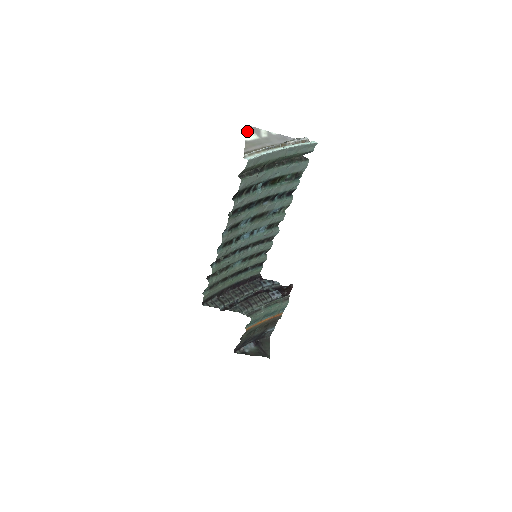
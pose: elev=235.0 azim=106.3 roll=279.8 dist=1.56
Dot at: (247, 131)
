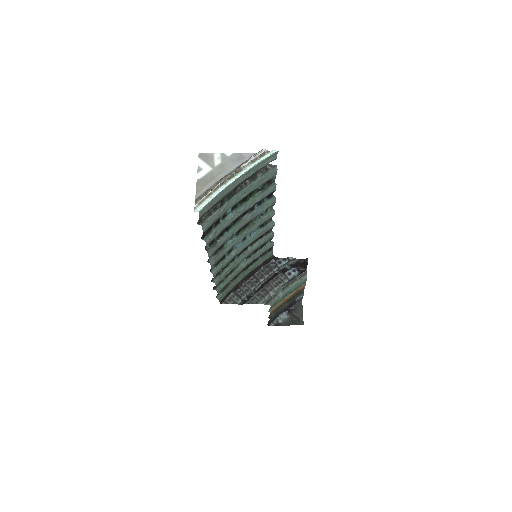
Dot at: (198, 164)
